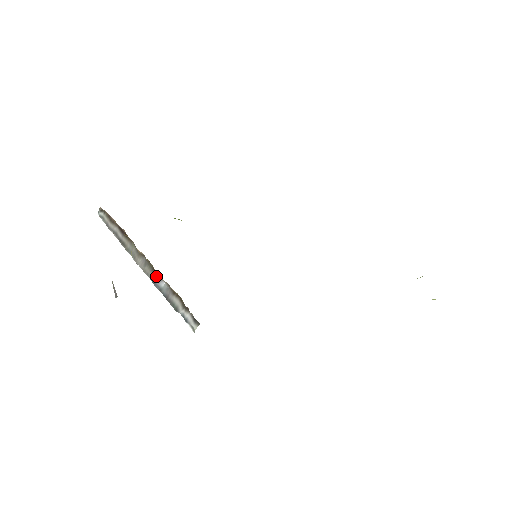
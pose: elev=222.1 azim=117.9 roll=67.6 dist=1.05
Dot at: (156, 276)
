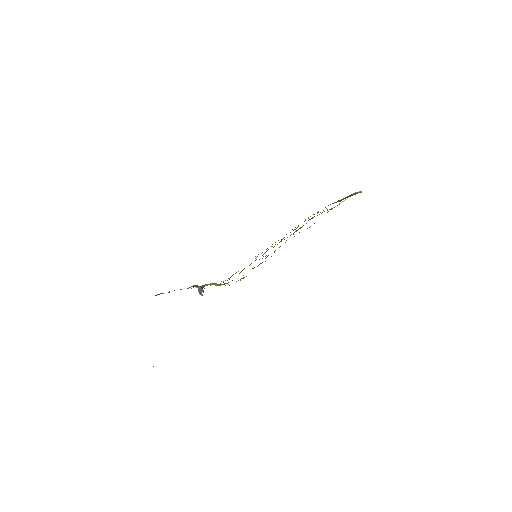
Dot at: (200, 290)
